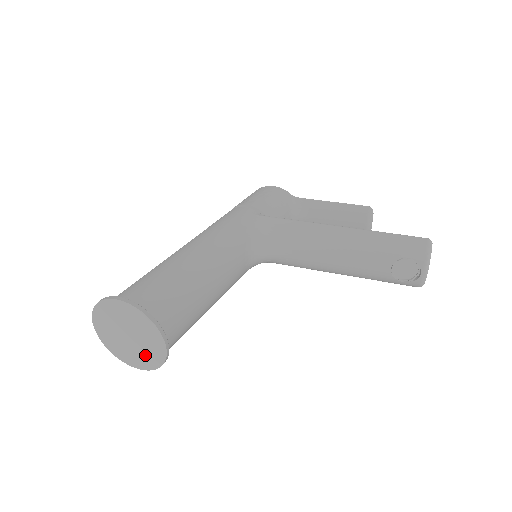
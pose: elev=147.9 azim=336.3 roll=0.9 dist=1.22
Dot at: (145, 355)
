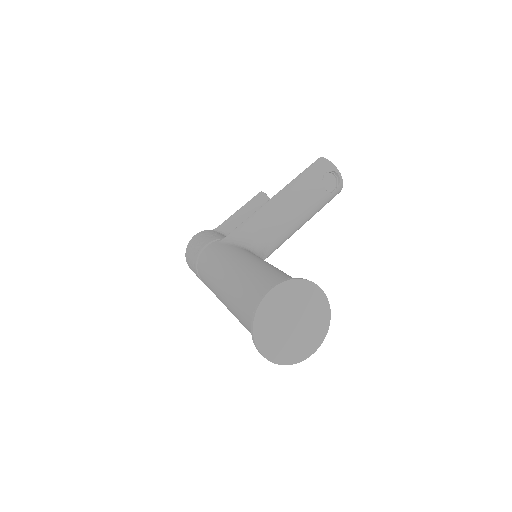
Dot at: (314, 326)
